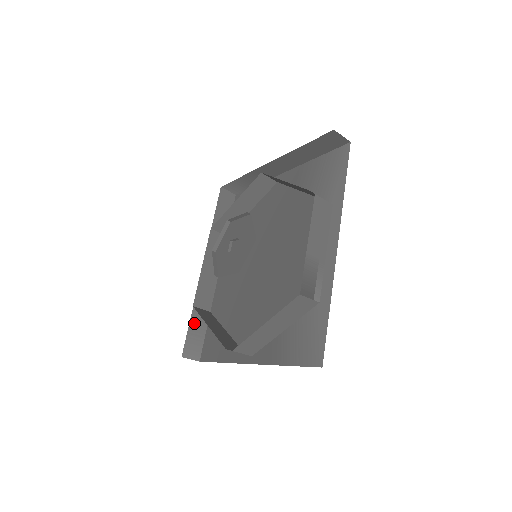
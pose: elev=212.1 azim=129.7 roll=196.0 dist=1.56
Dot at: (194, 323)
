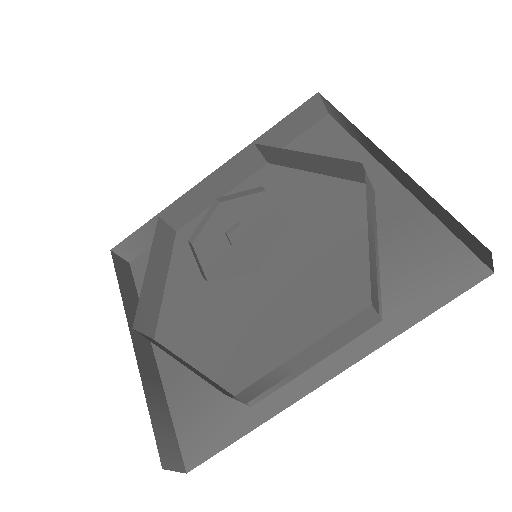
Dot at: (151, 226)
